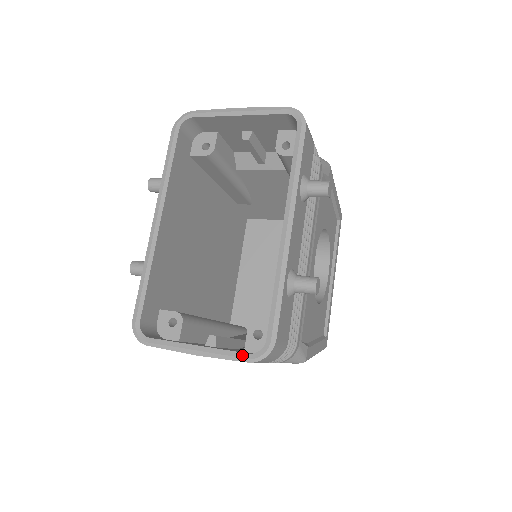
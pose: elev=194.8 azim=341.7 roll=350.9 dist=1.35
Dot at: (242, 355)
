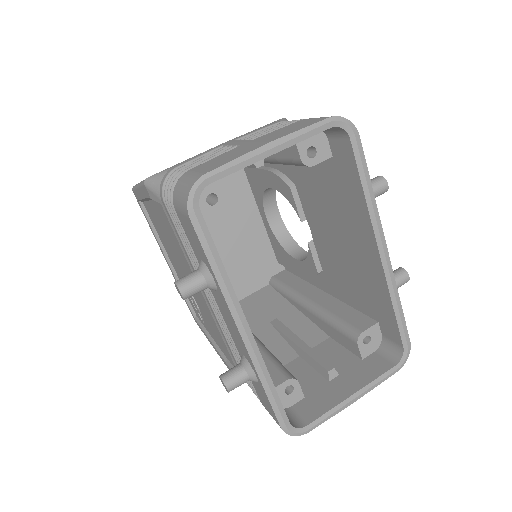
Dot at: (391, 371)
